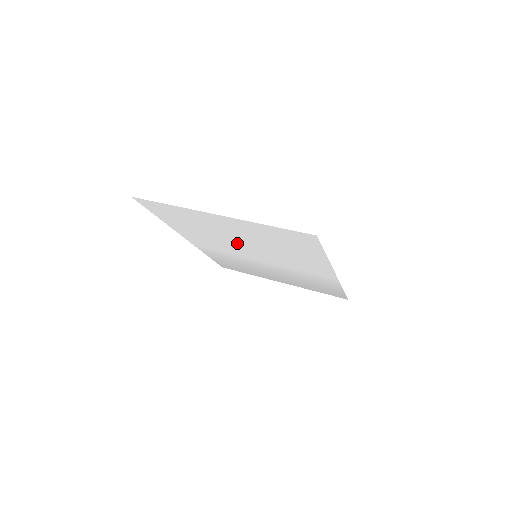
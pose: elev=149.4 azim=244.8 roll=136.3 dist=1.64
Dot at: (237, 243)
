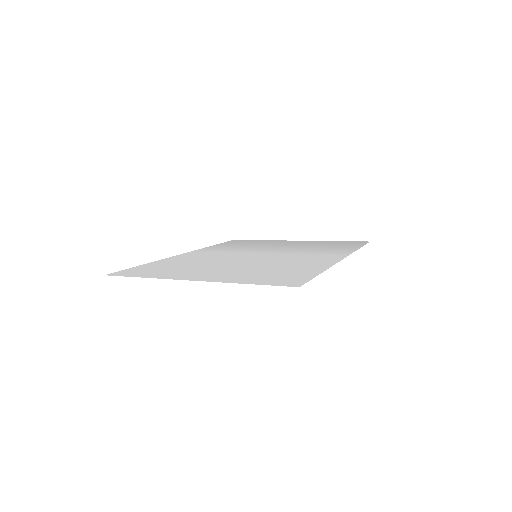
Dot at: (230, 262)
